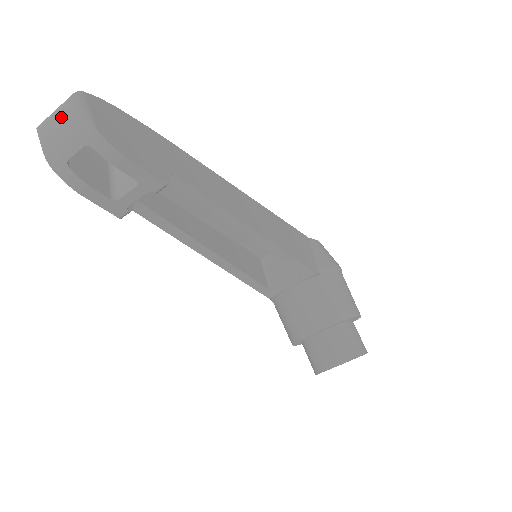
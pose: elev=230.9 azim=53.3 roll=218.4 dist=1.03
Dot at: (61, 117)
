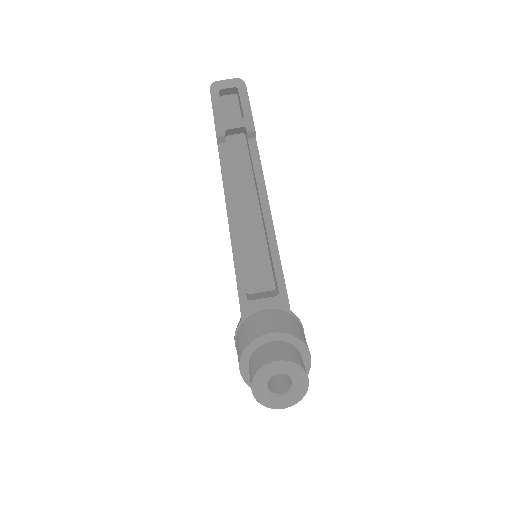
Dot at: (231, 79)
